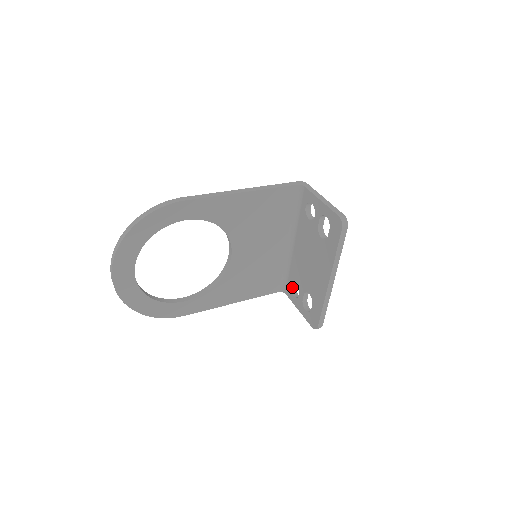
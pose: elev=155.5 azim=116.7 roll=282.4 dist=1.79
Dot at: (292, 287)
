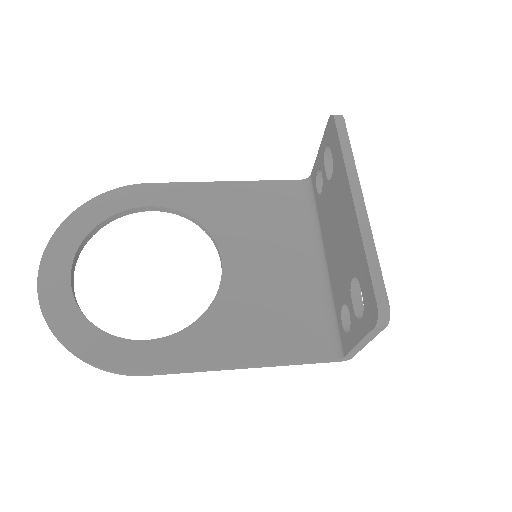
Dot at: (345, 327)
